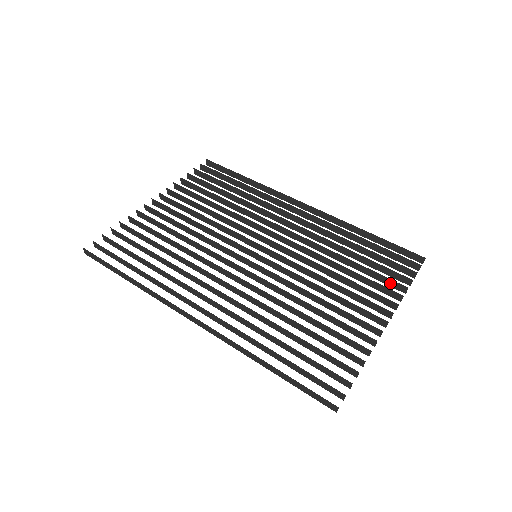
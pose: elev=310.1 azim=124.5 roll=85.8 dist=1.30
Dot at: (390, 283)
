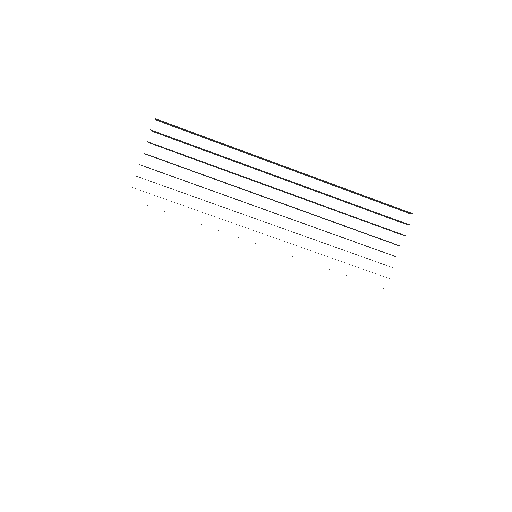
Dot at: occluded
